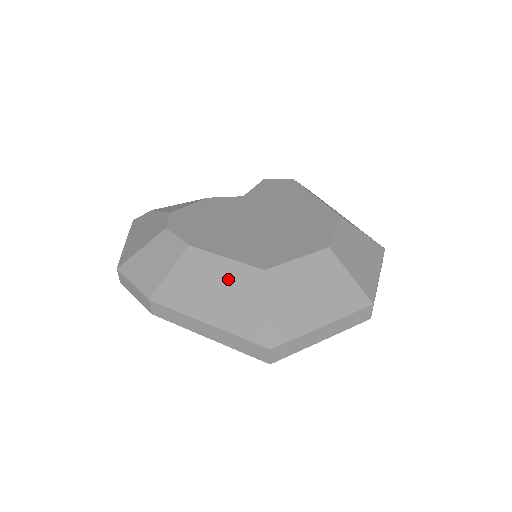
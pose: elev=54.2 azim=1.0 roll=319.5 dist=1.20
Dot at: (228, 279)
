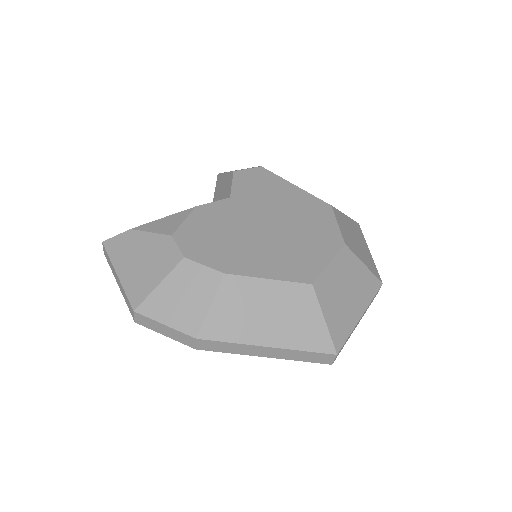
Dot at: (278, 300)
